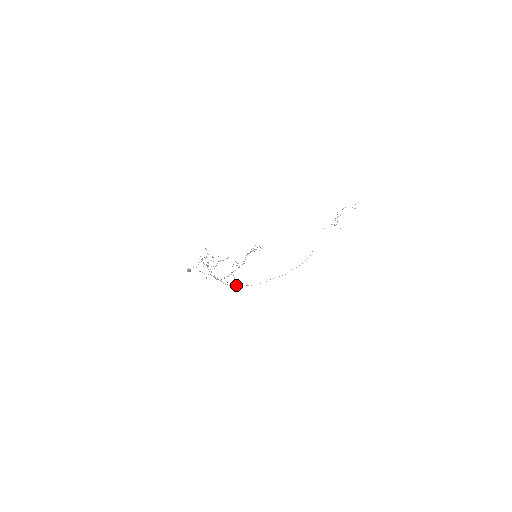
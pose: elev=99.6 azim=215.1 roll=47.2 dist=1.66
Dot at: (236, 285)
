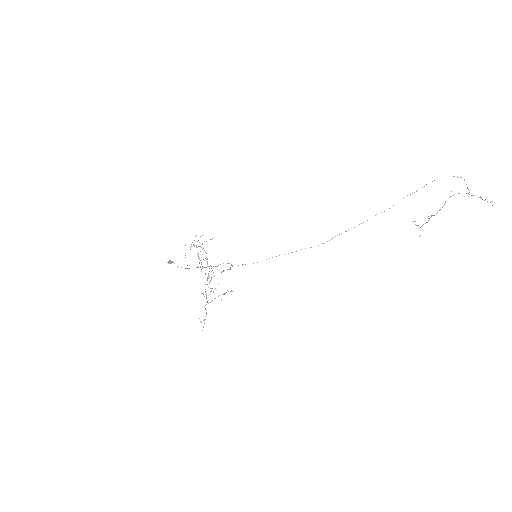
Dot at: occluded
